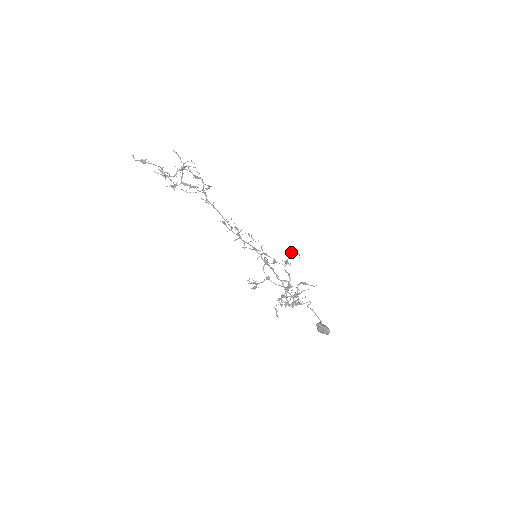
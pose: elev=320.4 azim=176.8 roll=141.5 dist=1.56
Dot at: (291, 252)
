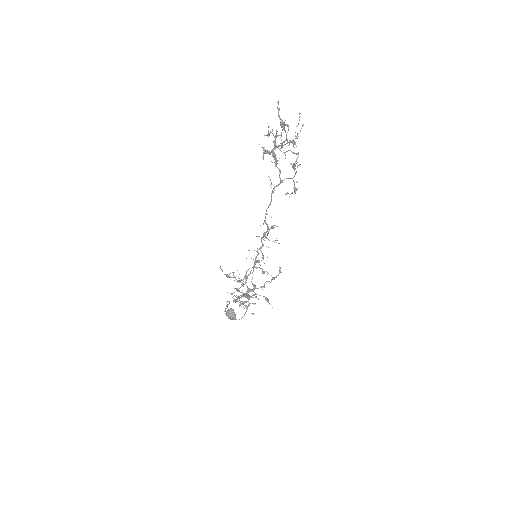
Dot at: occluded
